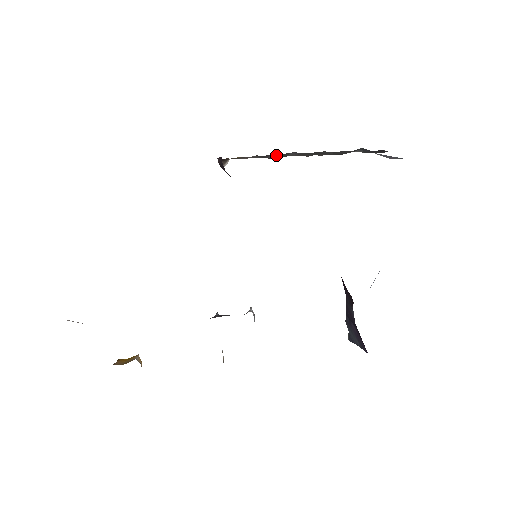
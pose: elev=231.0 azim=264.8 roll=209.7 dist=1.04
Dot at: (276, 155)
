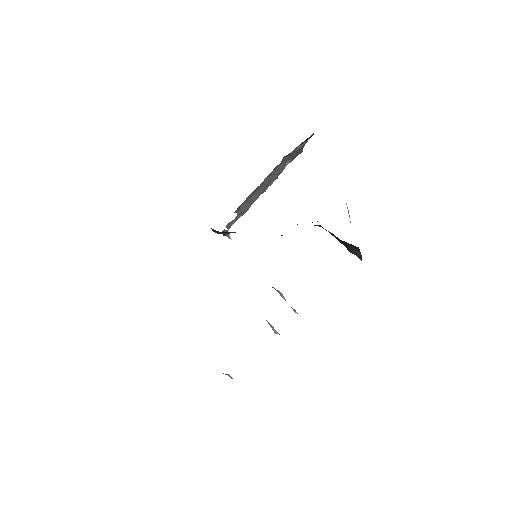
Dot at: (245, 205)
